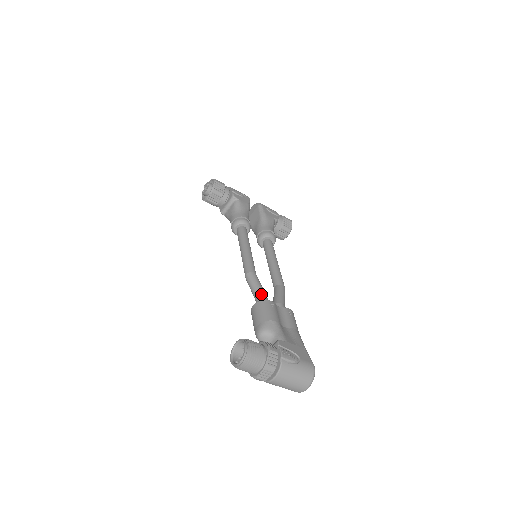
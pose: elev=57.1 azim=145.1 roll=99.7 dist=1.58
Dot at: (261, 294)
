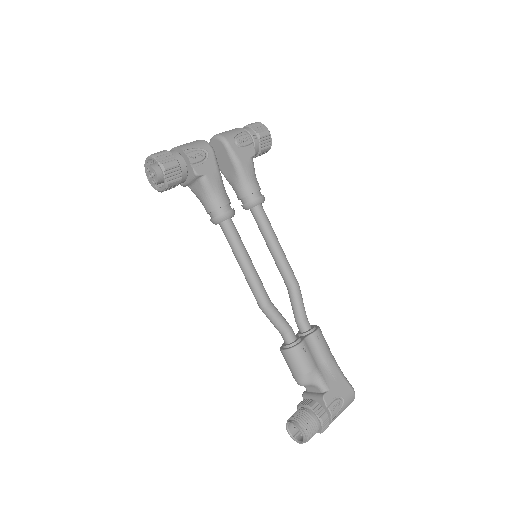
Dot at: (286, 331)
